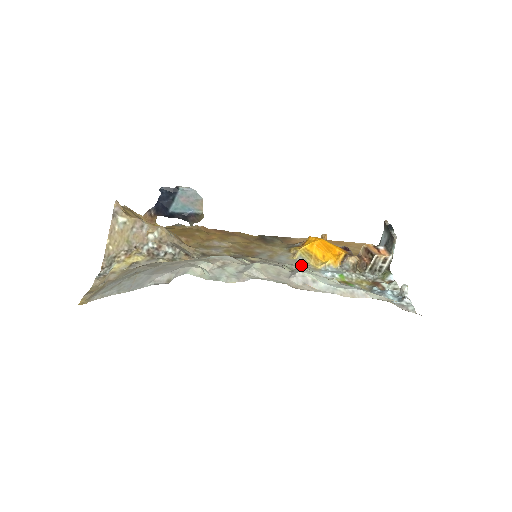
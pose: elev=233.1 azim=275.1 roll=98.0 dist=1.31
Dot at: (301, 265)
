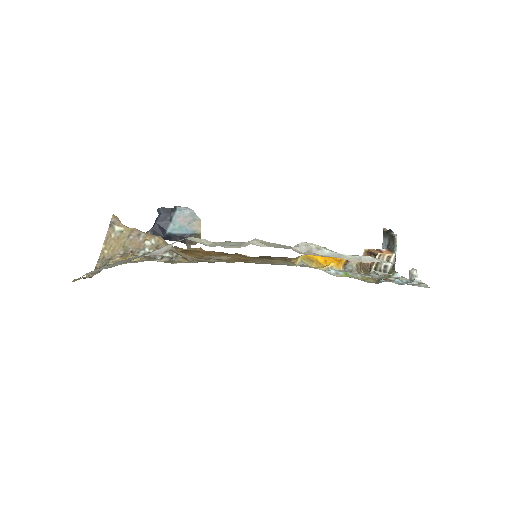
Dot at: (303, 266)
